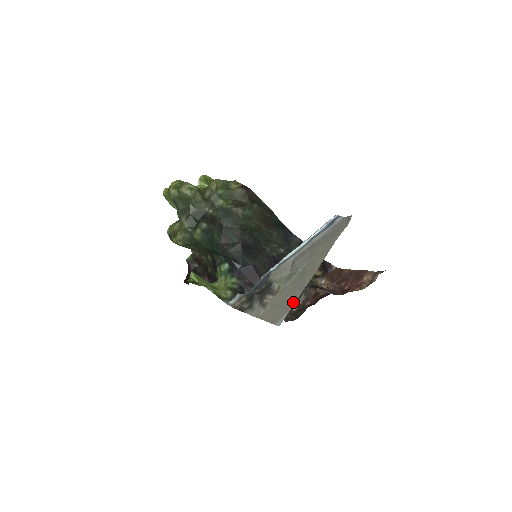
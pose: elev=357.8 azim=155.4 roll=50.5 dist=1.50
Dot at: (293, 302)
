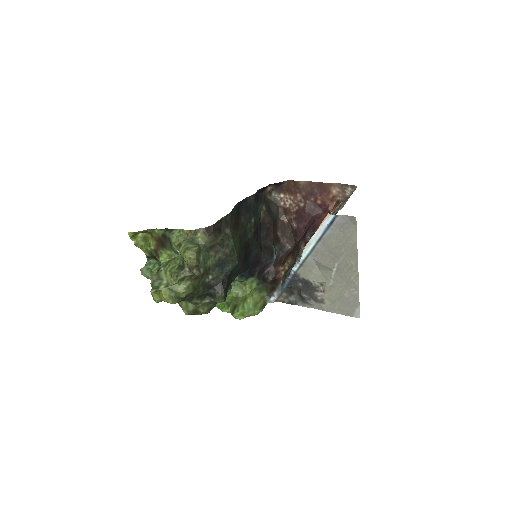
Dot at: (357, 300)
